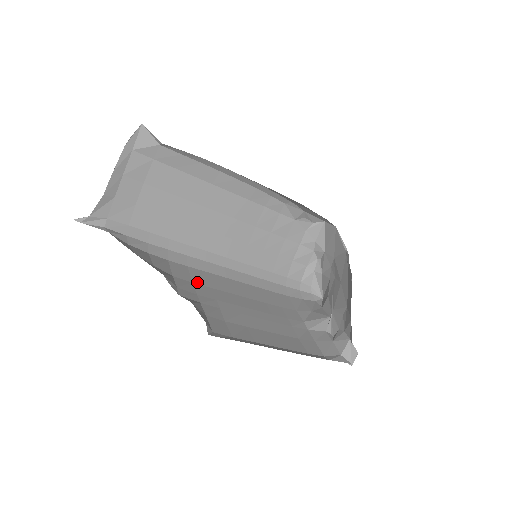
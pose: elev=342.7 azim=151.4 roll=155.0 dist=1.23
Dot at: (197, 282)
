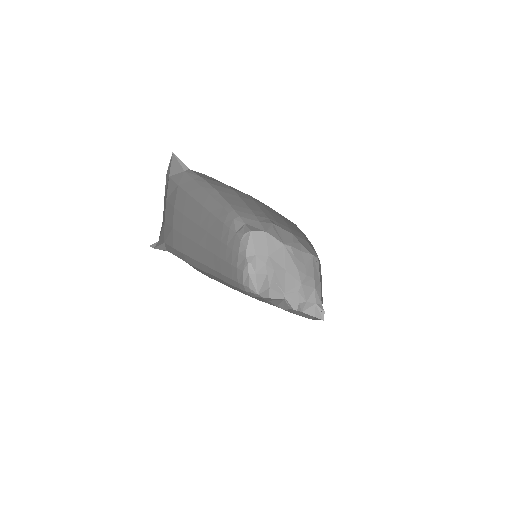
Dot at: occluded
